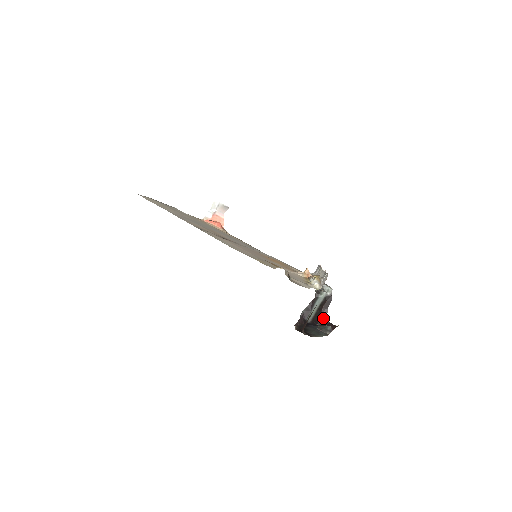
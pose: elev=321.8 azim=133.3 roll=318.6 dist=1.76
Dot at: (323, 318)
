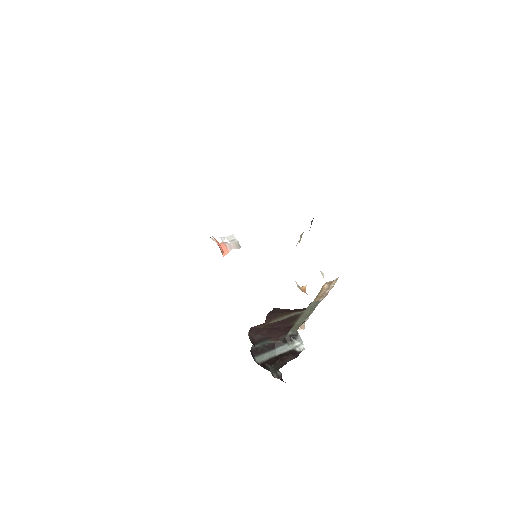
Dot at: (275, 367)
